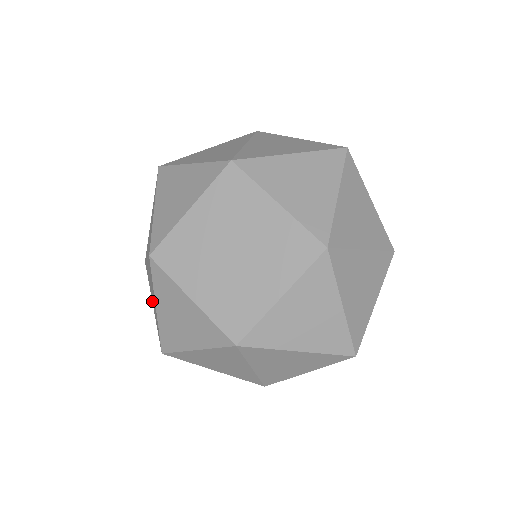
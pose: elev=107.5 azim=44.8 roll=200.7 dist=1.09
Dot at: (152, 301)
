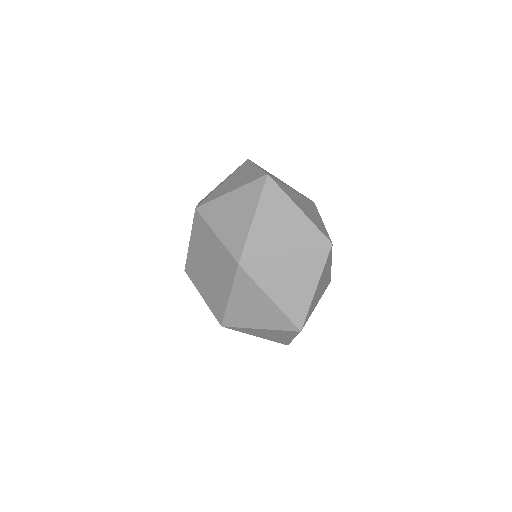
Dot at: occluded
